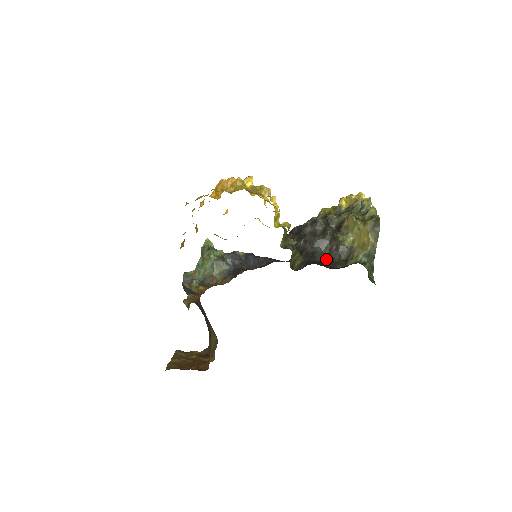
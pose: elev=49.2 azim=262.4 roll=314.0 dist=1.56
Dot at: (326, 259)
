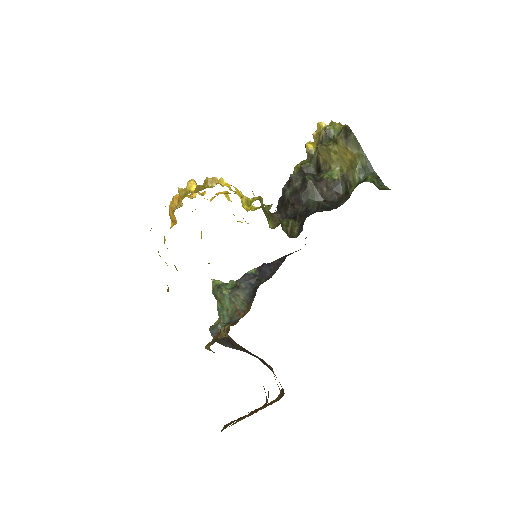
Dot at: (323, 205)
